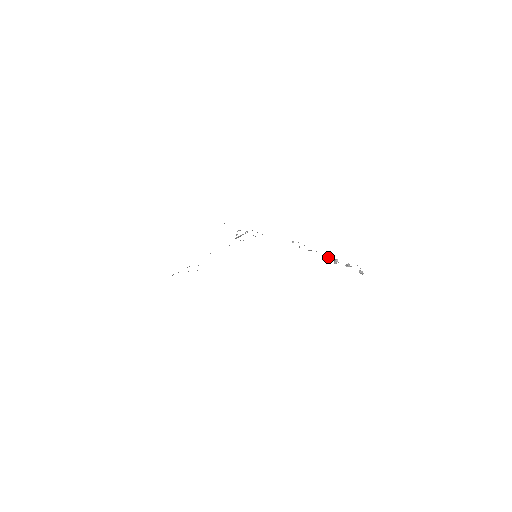
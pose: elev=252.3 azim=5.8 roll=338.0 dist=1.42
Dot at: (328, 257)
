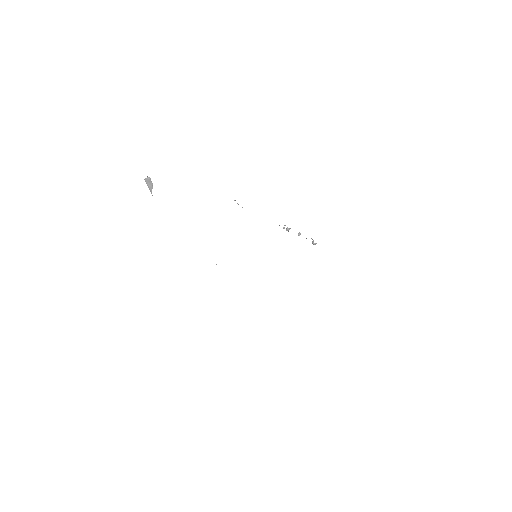
Dot at: (284, 227)
